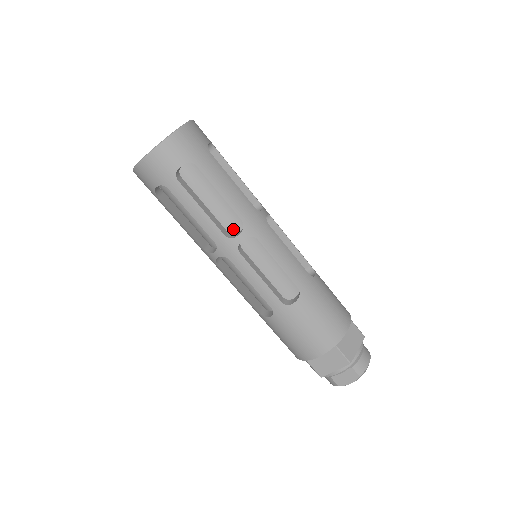
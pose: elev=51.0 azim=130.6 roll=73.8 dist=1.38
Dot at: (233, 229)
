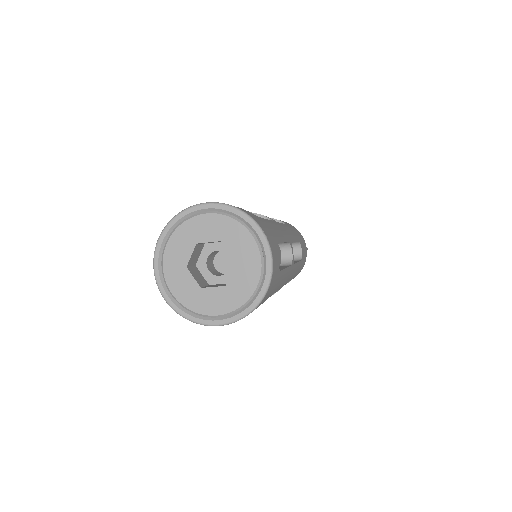
Dot at: occluded
